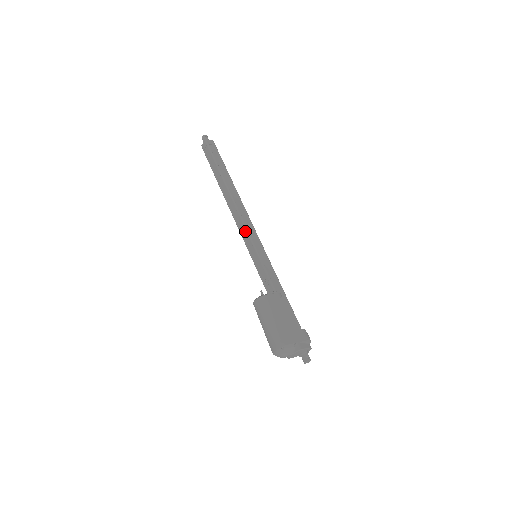
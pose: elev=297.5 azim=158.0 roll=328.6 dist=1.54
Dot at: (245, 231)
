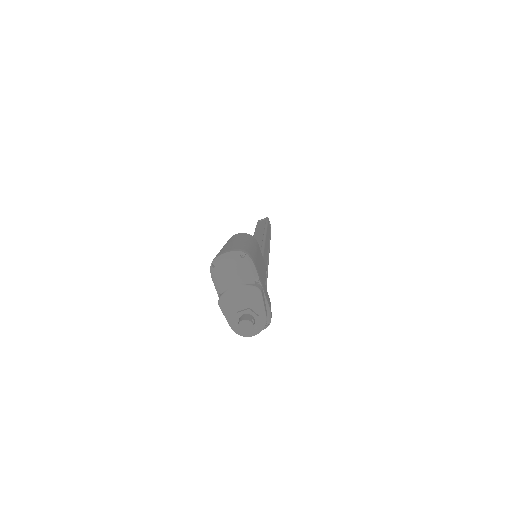
Dot at: (261, 243)
